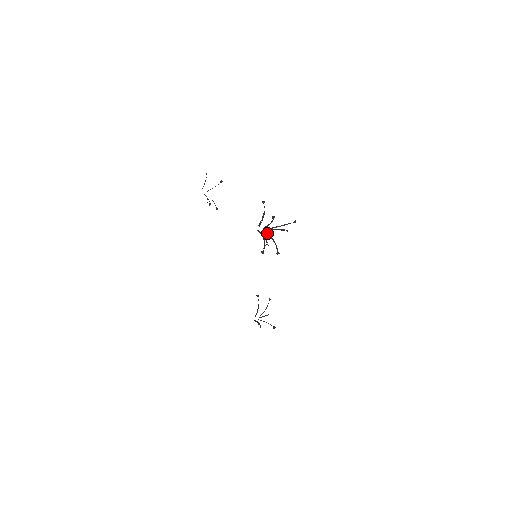
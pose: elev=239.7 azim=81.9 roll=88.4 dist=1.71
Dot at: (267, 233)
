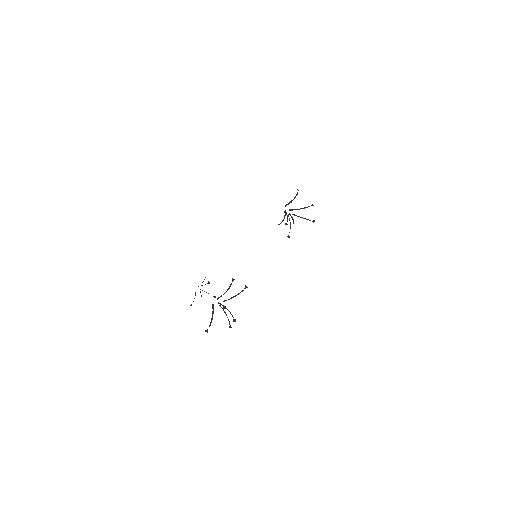
Dot at: (290, 214)
